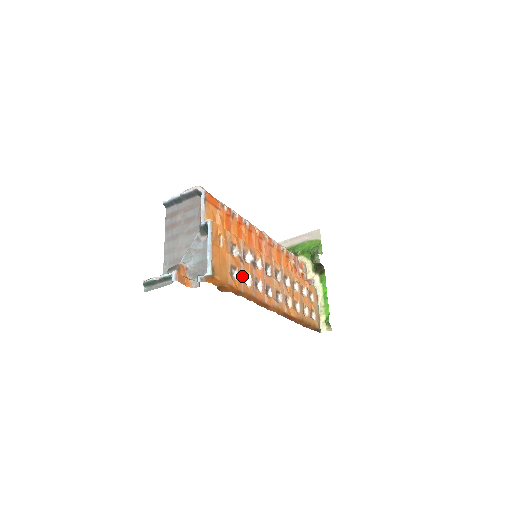
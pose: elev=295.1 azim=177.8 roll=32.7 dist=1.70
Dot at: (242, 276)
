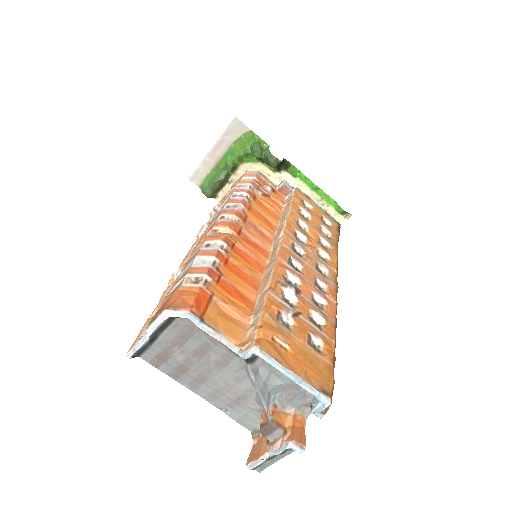
Dot at: (316, 329)
